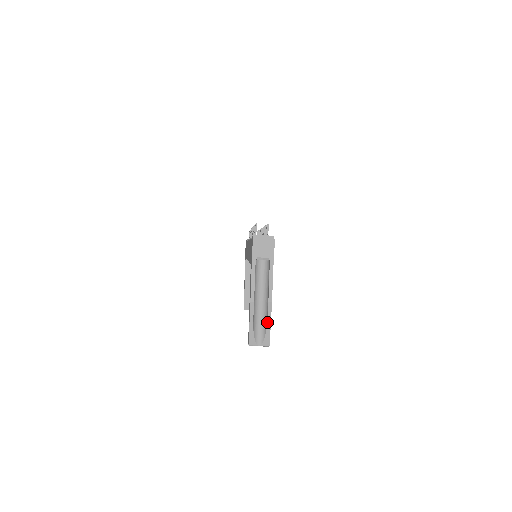
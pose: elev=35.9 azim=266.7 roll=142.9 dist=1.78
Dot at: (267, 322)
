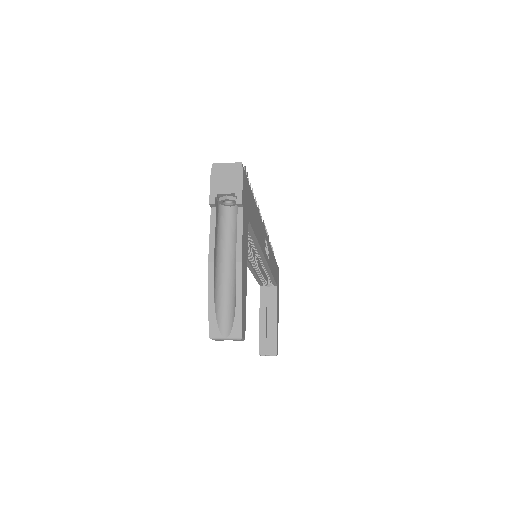
Dot at: (236, 296)
